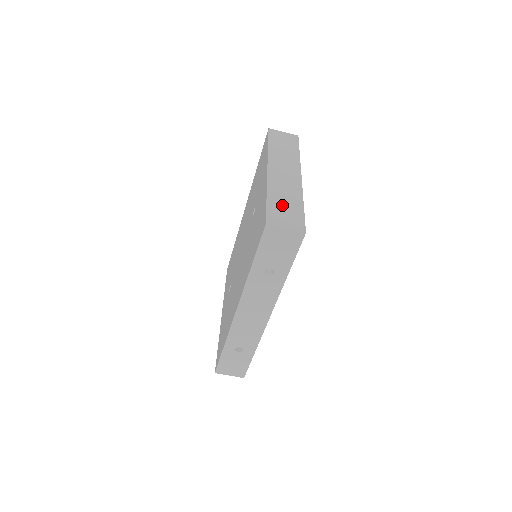
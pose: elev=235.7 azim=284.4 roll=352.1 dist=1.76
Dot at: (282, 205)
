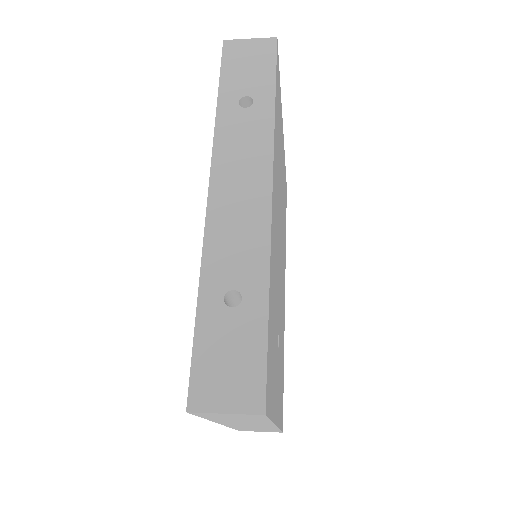
Dot at: occluded
